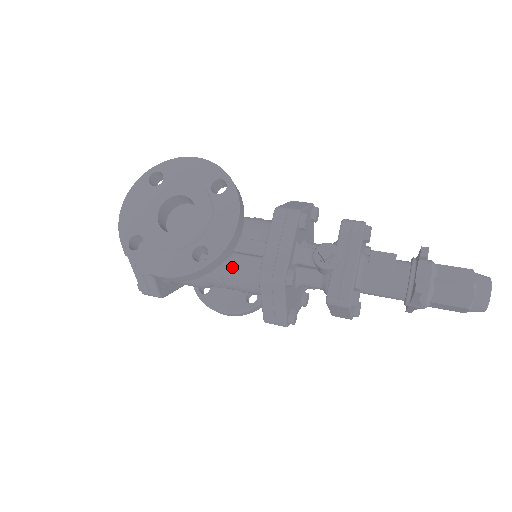
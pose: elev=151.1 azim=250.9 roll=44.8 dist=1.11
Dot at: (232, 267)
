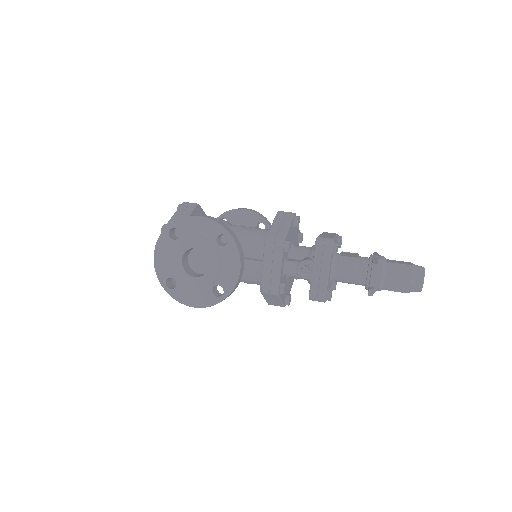
Dot at: occluded
